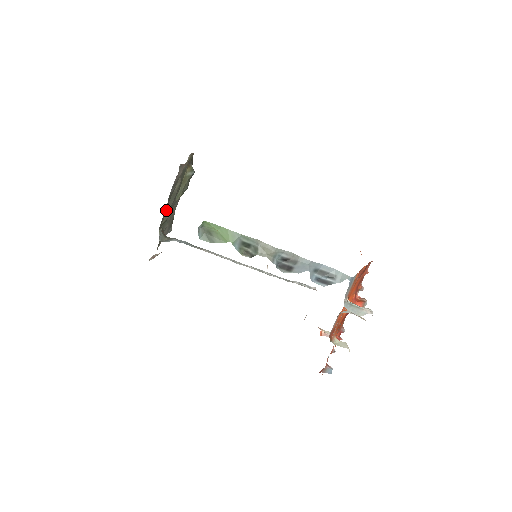
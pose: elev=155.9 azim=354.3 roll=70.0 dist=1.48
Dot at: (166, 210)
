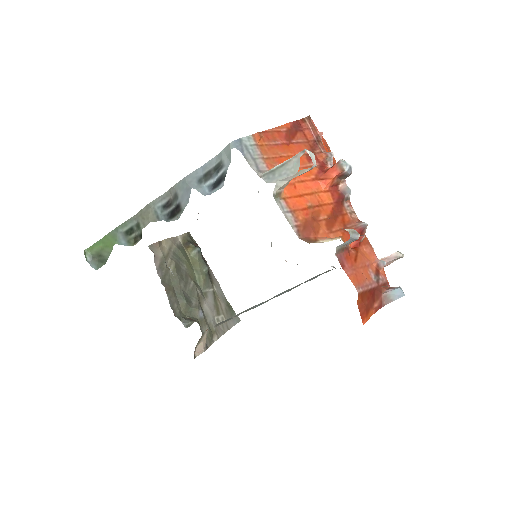
Dot at: (175, 296)
